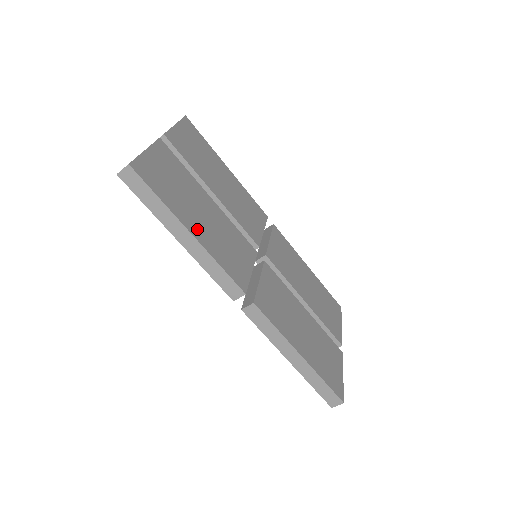
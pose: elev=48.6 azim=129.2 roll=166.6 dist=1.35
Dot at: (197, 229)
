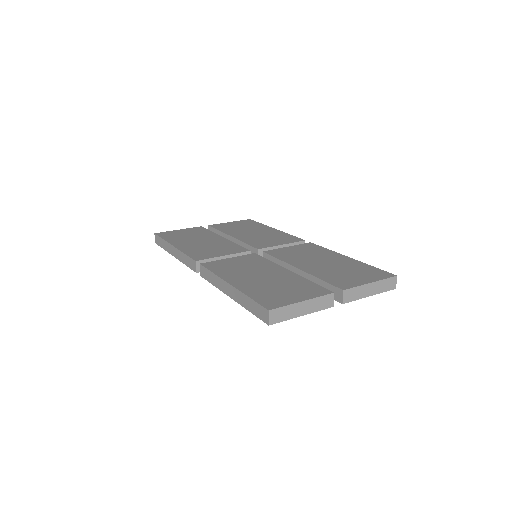
Dot at: (183, 245)
